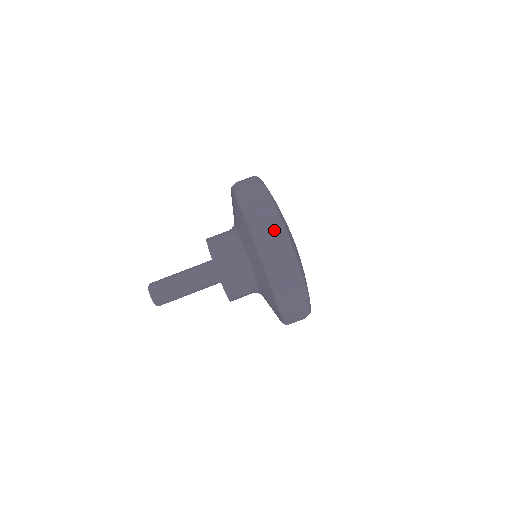
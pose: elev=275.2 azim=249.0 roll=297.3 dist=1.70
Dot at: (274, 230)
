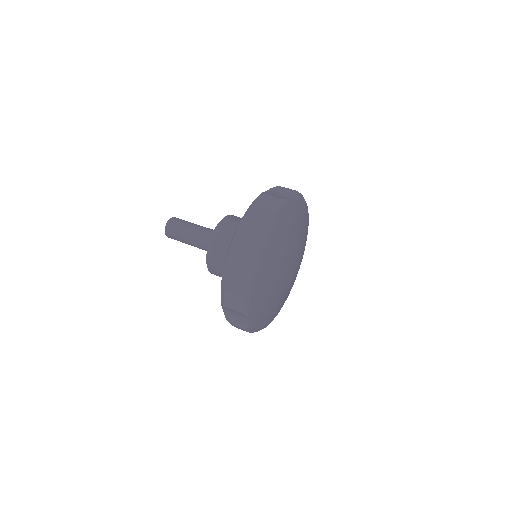
Dot at: (266, 213)
